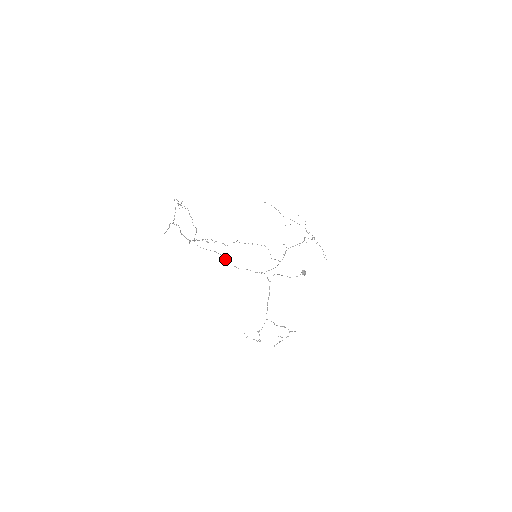
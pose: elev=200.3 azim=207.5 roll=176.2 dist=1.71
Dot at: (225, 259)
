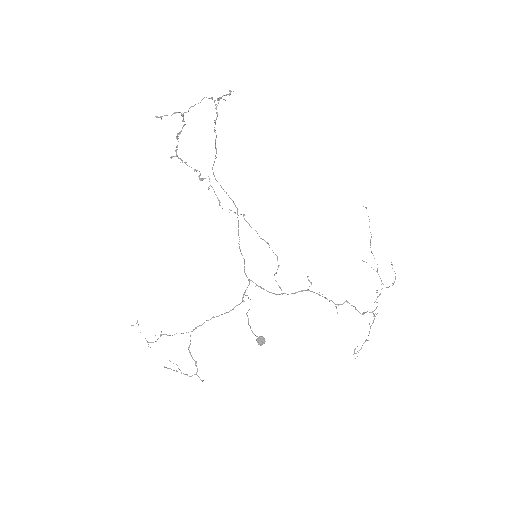
Dot at: occluded
